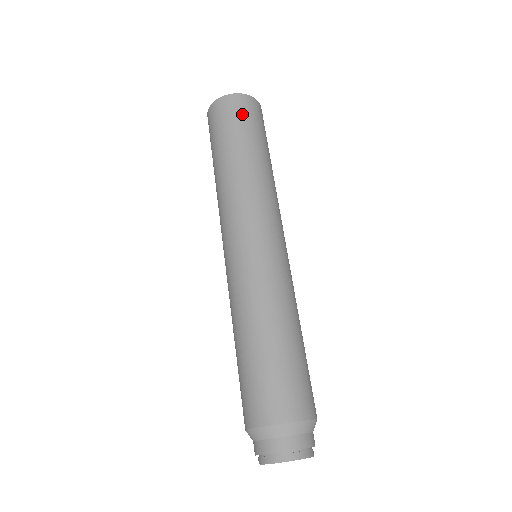
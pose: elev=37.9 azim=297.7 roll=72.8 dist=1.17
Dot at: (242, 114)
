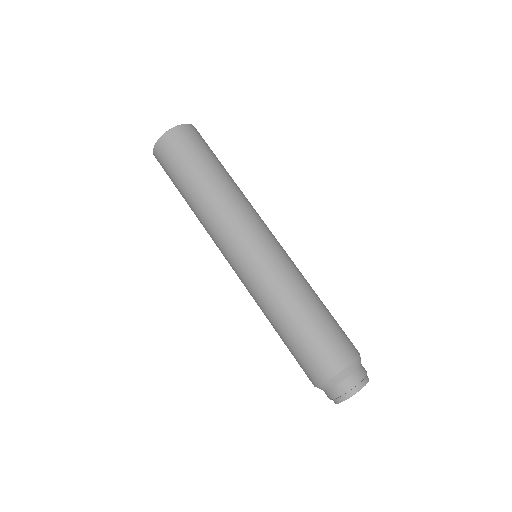
Dot at: (187, 145)
